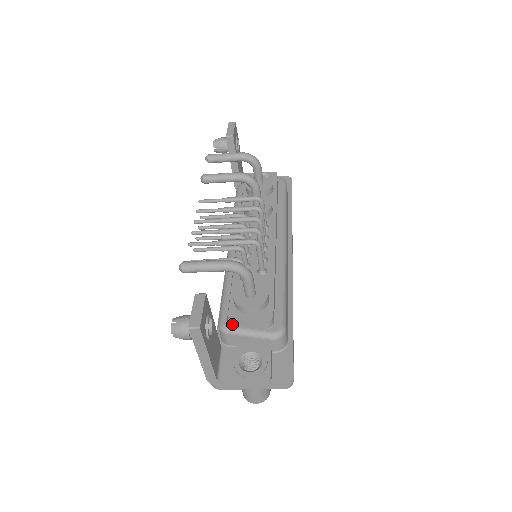
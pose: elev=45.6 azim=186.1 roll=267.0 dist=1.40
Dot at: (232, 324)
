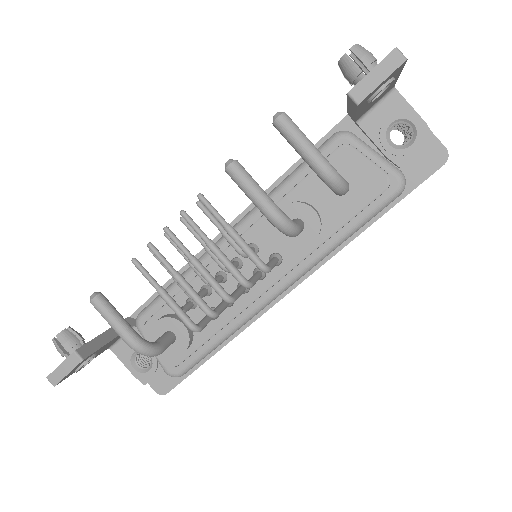
Dot at: occluded
